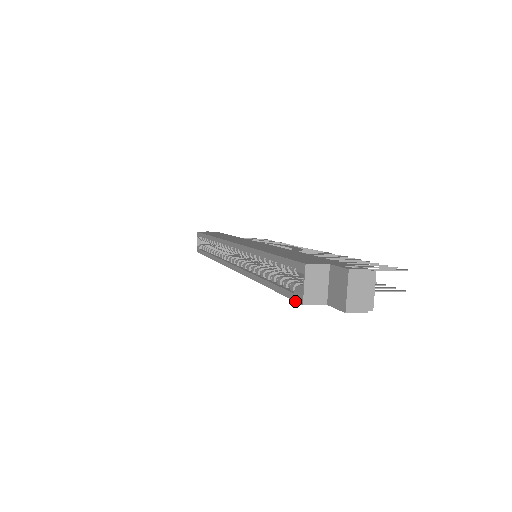
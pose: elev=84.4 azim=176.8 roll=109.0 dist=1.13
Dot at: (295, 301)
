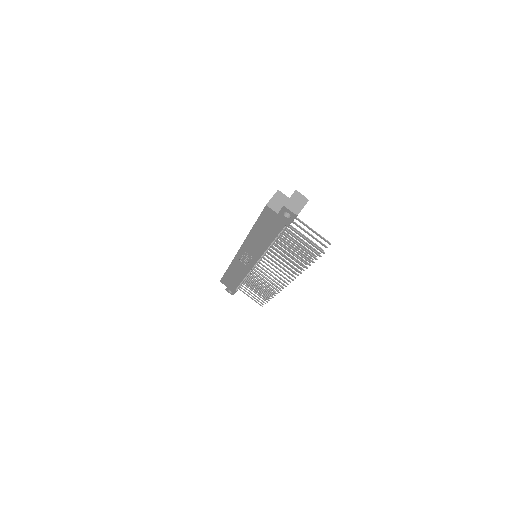
Dot at: (263, 209)
